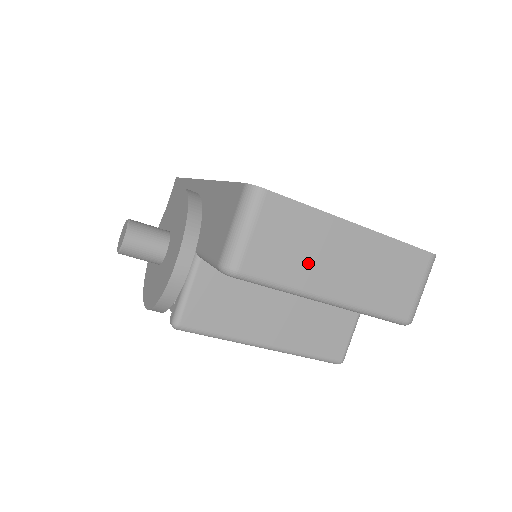
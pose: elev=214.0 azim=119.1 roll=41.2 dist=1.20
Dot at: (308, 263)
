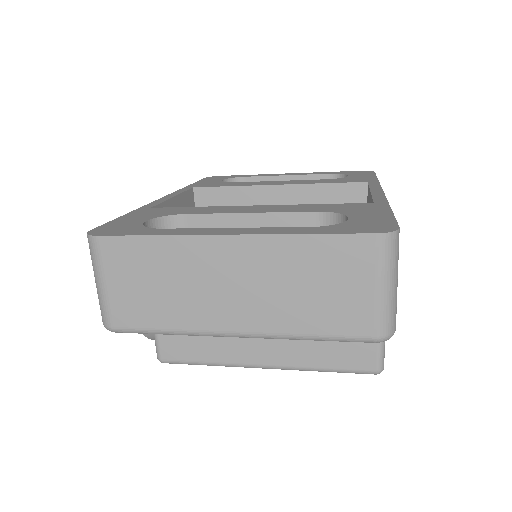
Dot at: (184, 300)
